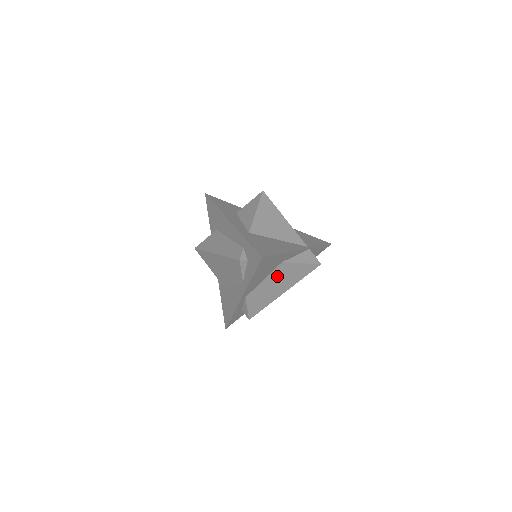
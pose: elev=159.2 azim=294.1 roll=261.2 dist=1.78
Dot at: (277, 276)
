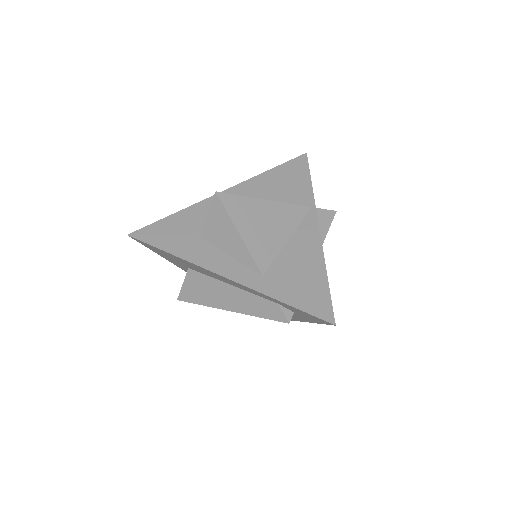
Dot at: occluded
